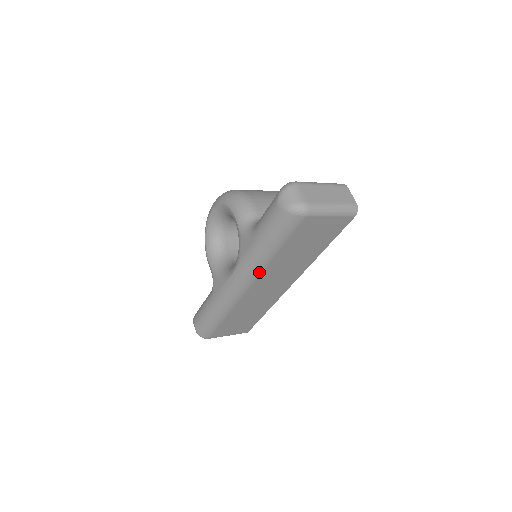
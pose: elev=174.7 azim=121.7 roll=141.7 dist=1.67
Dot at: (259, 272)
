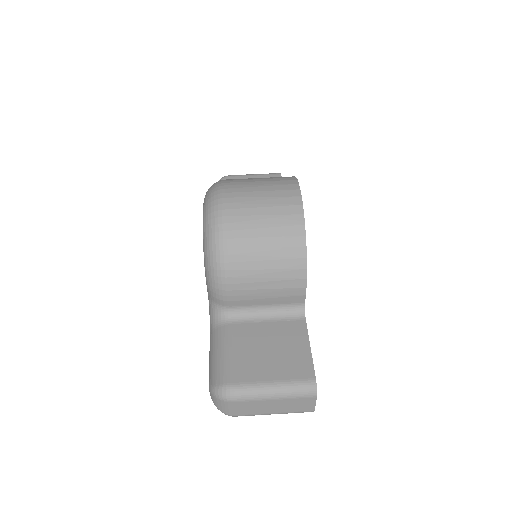
Dot at: occluded
